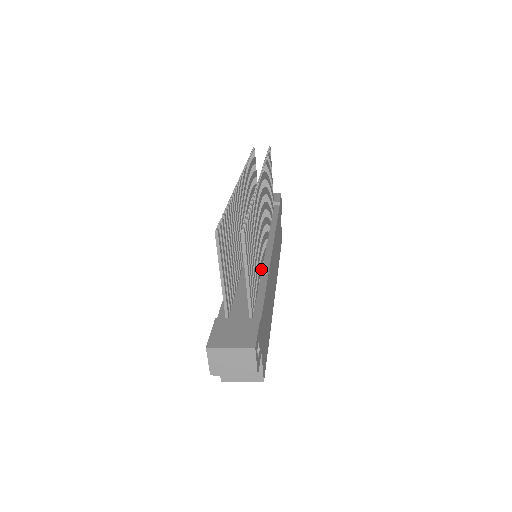
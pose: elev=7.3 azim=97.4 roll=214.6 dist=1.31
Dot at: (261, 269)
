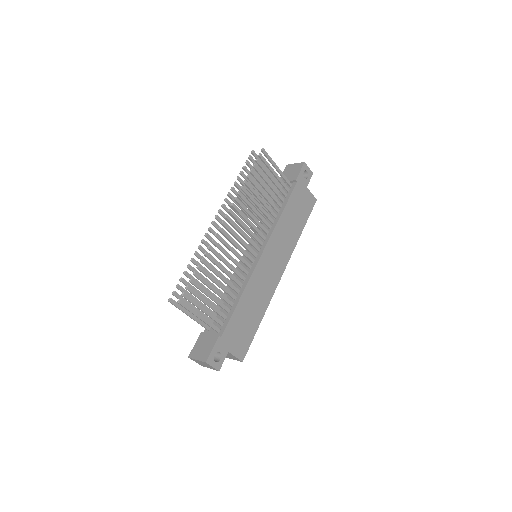
Dot at: (243, 280)
